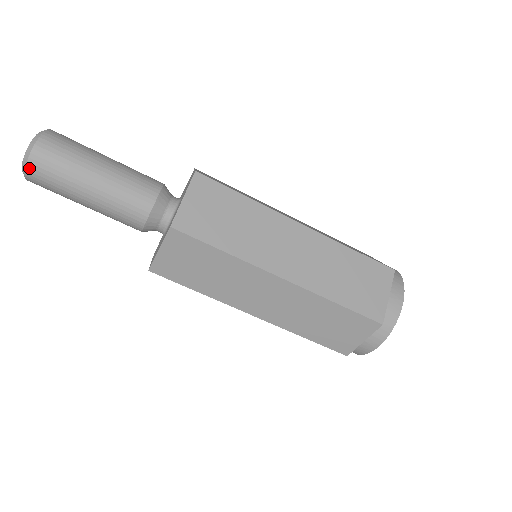
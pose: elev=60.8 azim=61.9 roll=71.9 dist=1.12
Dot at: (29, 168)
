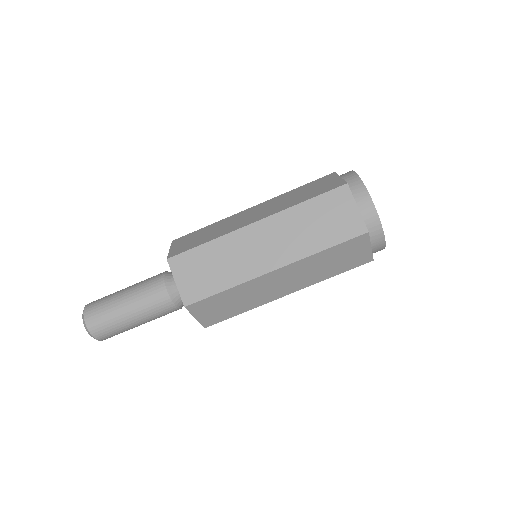
Dot at: (97, 338)
